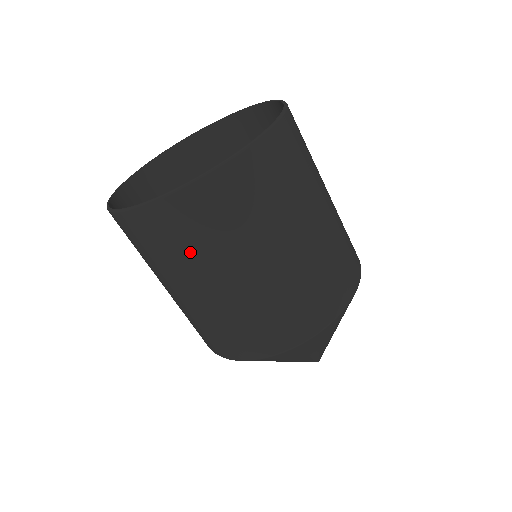
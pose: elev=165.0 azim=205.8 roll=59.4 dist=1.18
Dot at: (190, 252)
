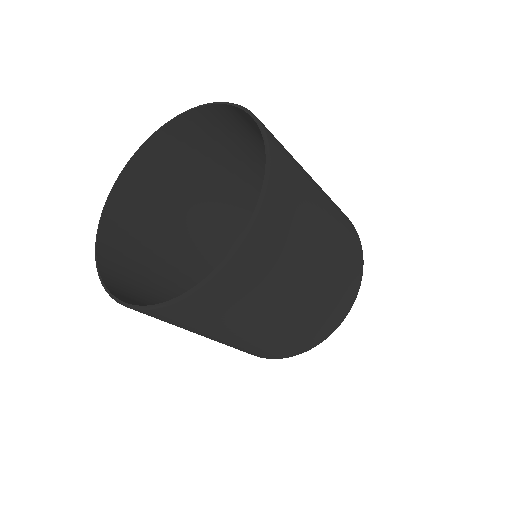
Dot at: (243, 307)
